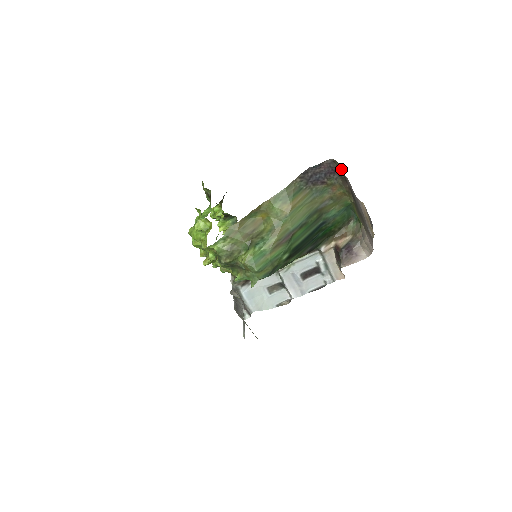
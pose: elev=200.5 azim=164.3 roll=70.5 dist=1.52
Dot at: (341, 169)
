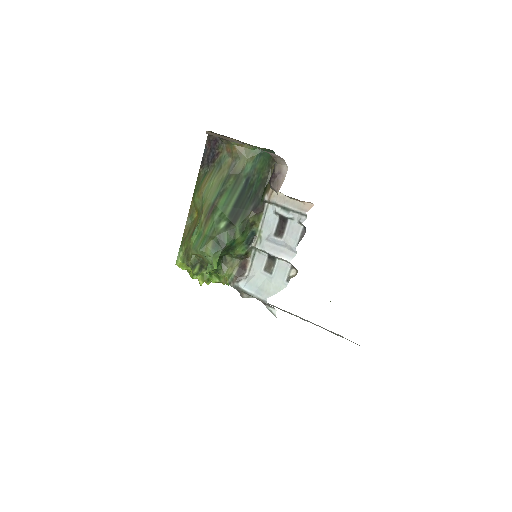
Dot at: occluded
